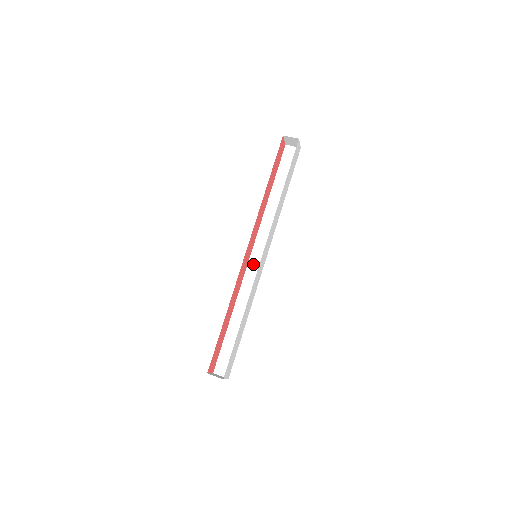
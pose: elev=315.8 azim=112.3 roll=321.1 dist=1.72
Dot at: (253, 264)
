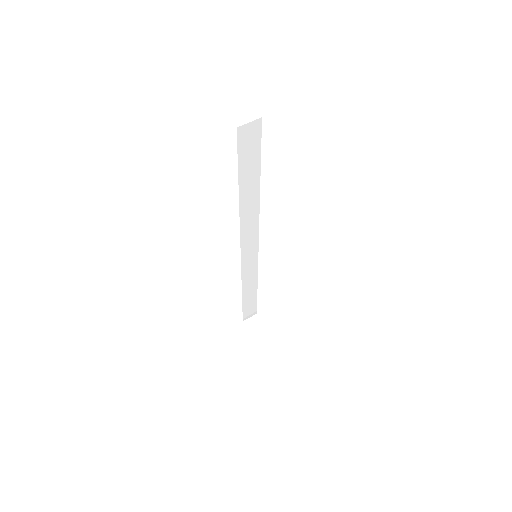
Dot at: (247, 255)
